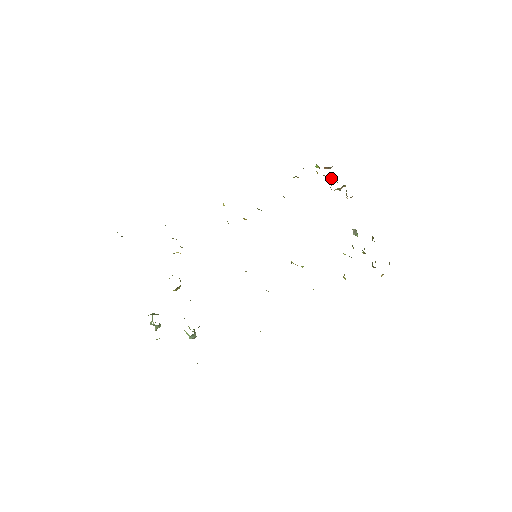
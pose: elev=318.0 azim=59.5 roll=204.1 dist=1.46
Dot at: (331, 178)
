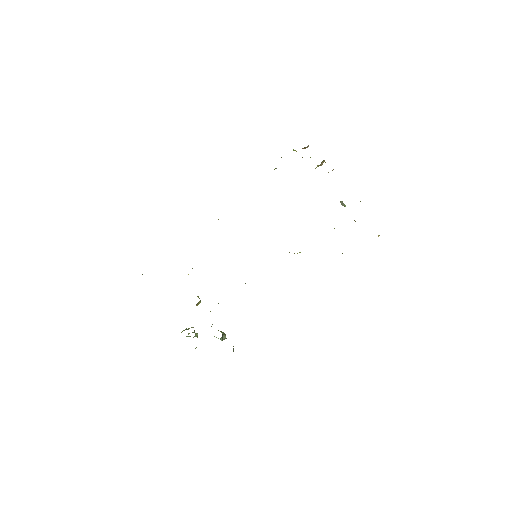
Dot at: (310, 157)
